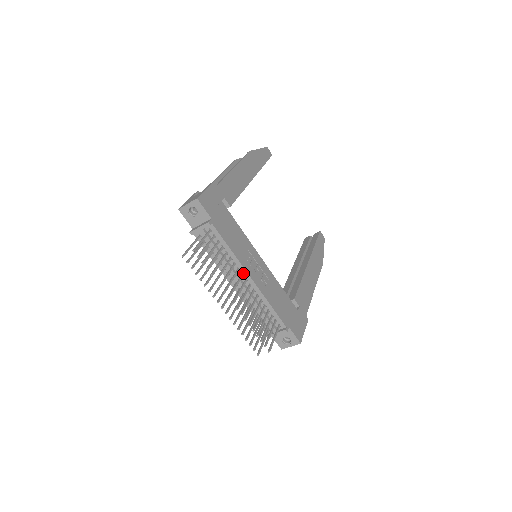
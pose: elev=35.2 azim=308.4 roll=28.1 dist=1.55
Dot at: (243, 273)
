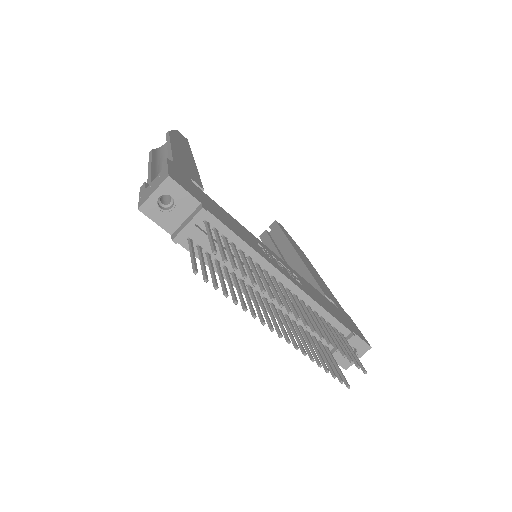
Dot at: (273, 275)
